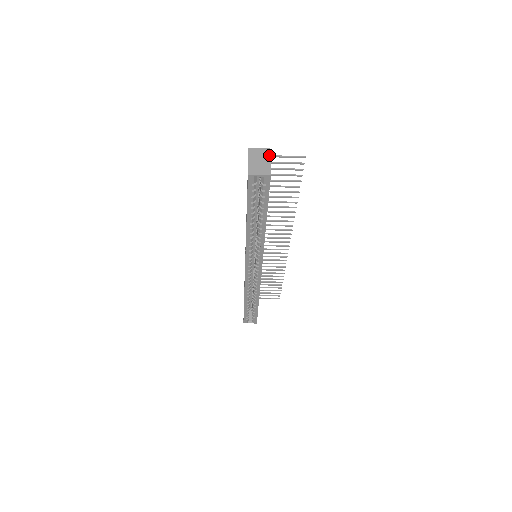
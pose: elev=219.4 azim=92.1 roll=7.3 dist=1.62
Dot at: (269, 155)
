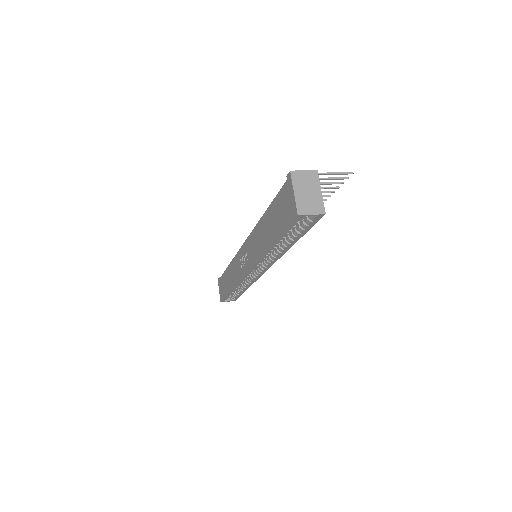
Dot at: (318, 181)
